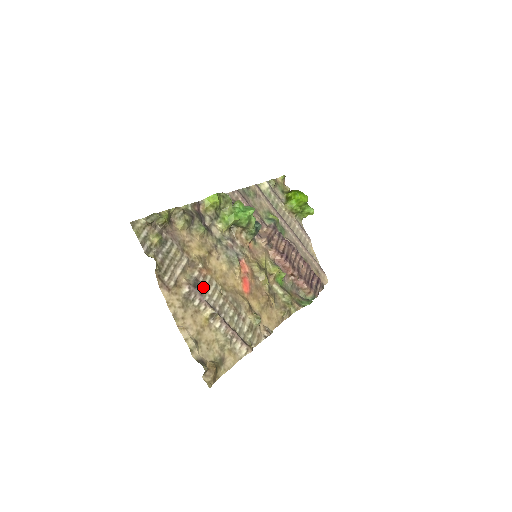
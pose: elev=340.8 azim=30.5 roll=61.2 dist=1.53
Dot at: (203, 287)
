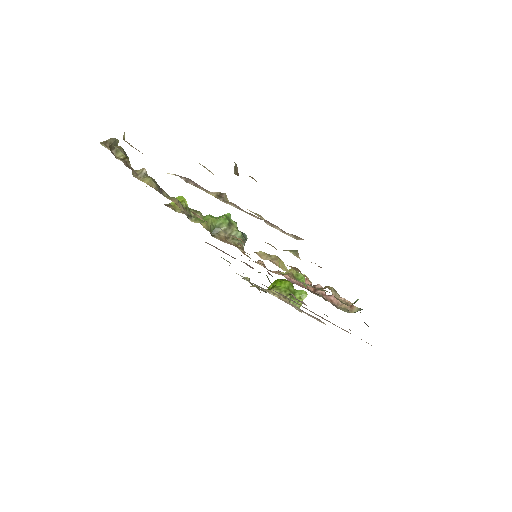
Dot at: occluded
